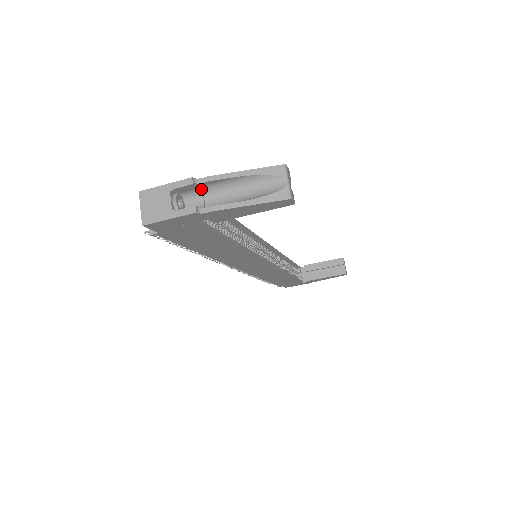
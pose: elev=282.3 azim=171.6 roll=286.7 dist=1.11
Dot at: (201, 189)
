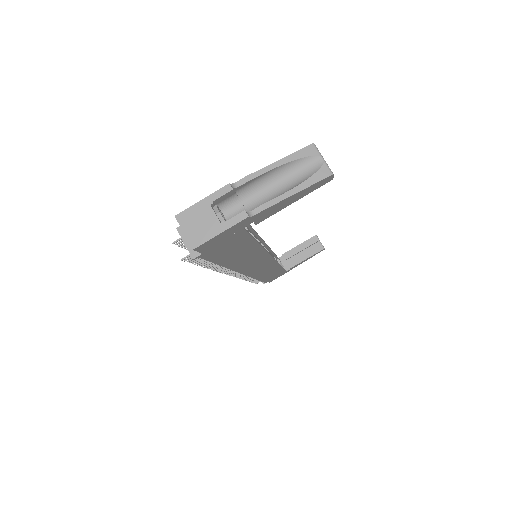
Dot at: (237, 193)
